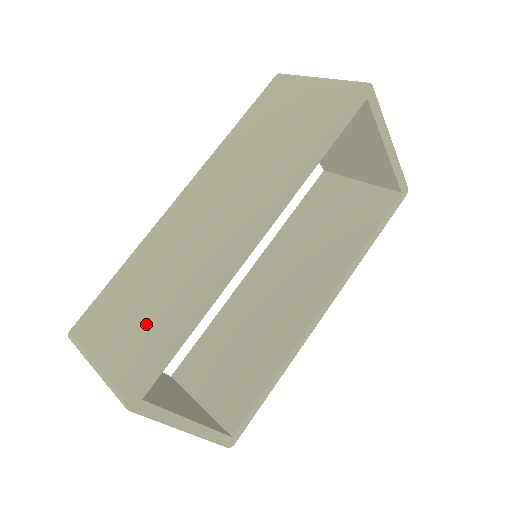
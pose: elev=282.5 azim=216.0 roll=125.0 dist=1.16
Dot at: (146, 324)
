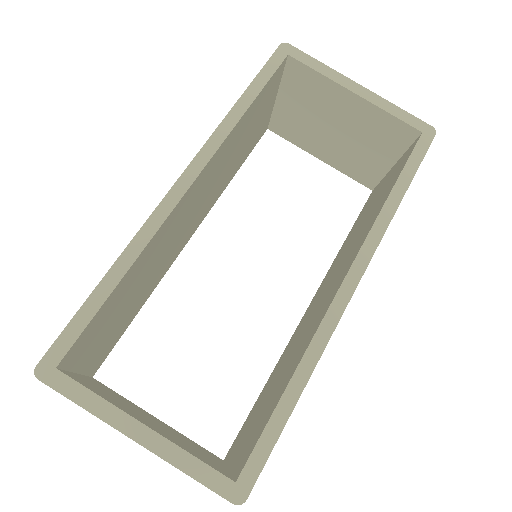
Dot at: occluded
